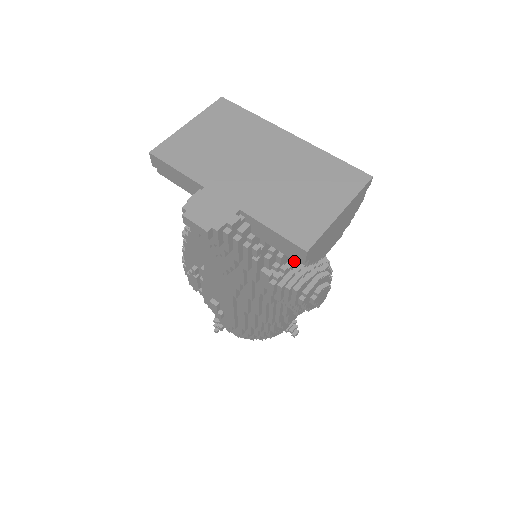
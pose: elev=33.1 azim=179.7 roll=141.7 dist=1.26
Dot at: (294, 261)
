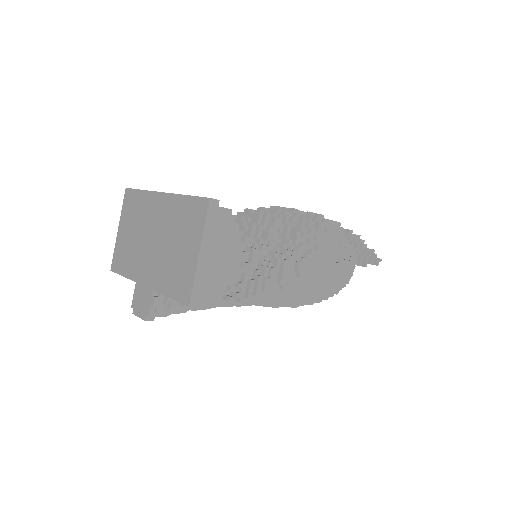
Dot at: (244, 273)
